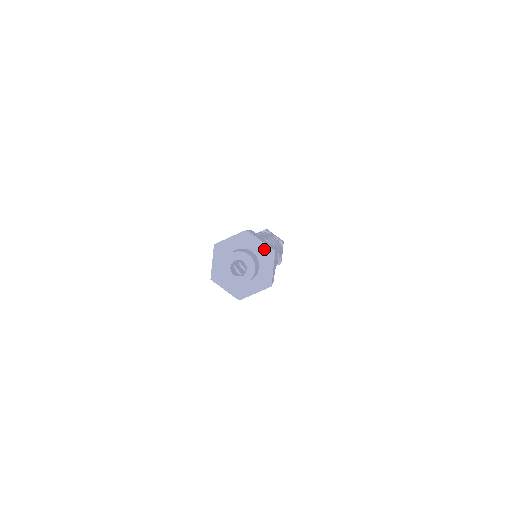
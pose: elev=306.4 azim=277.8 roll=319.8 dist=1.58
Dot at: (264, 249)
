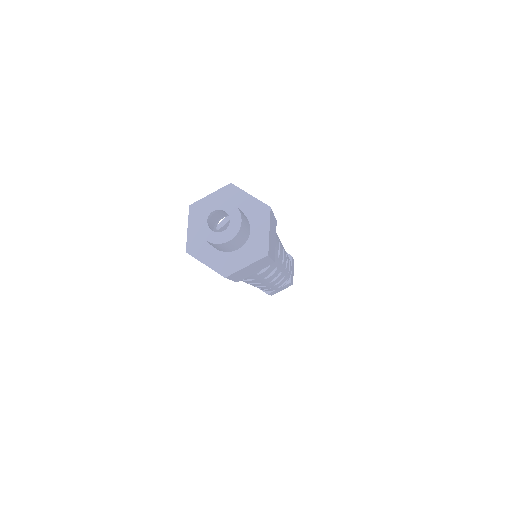
Dot at: (255, 206)
